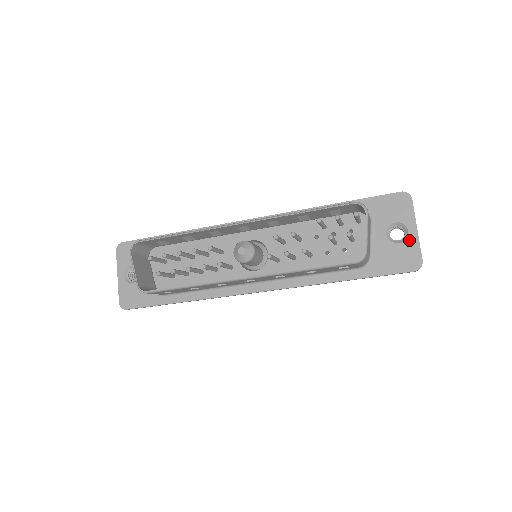
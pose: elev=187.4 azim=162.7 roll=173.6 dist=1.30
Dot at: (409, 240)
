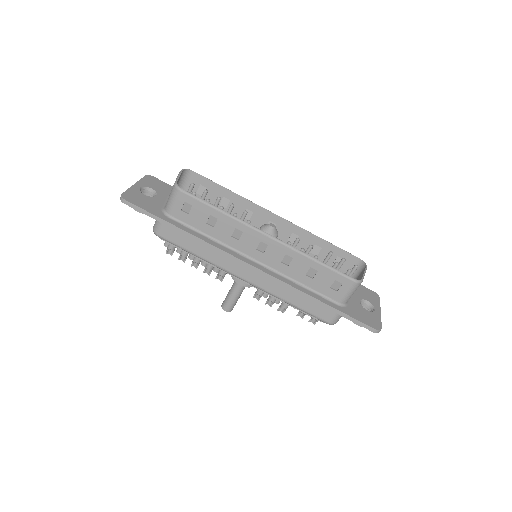
Dot at: (375, 313)
